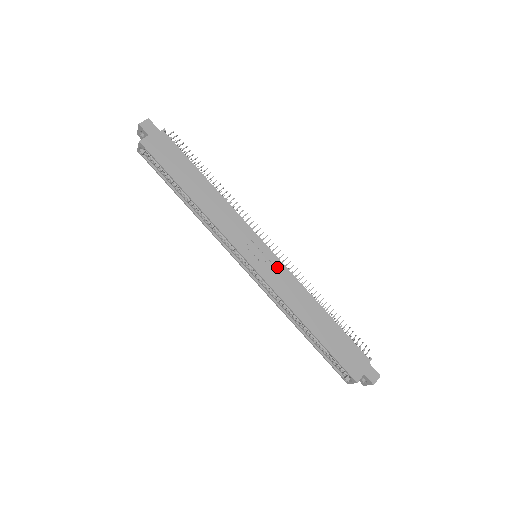
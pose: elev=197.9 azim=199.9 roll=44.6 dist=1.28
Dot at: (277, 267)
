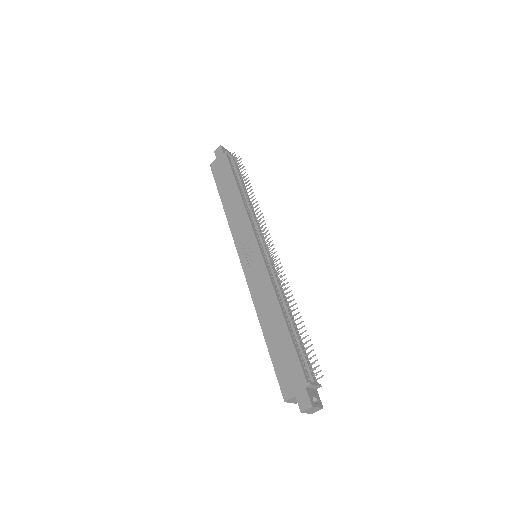
Dot at: (259, 267)
